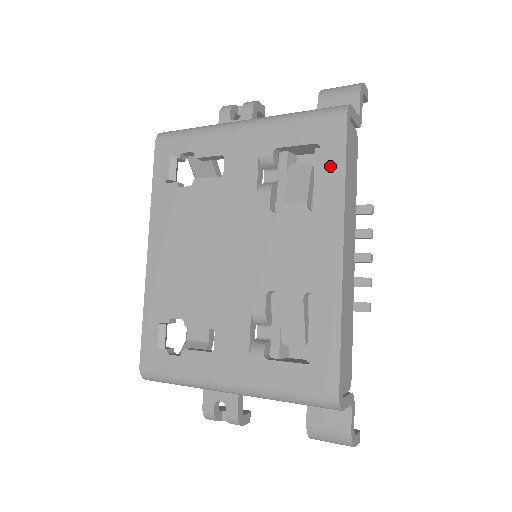
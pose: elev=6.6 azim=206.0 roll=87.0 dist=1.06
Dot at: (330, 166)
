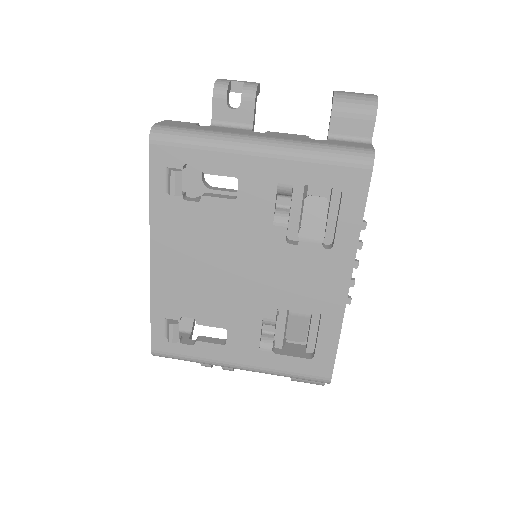
Dot at: (349, 213)
